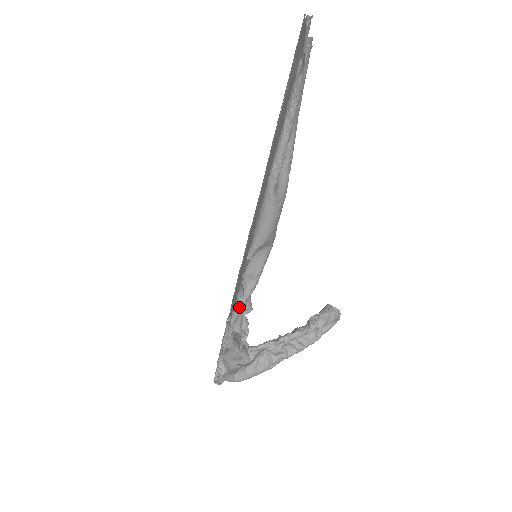
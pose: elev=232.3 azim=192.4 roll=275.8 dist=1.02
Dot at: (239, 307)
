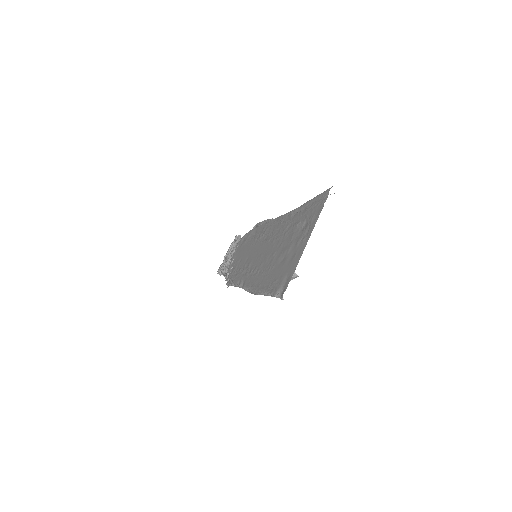
Dot at: (234, 286)
